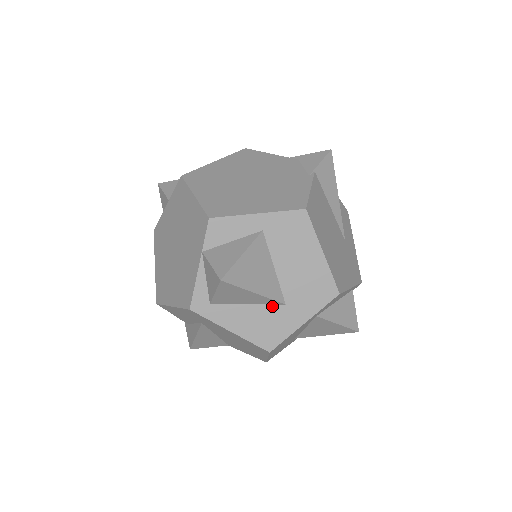
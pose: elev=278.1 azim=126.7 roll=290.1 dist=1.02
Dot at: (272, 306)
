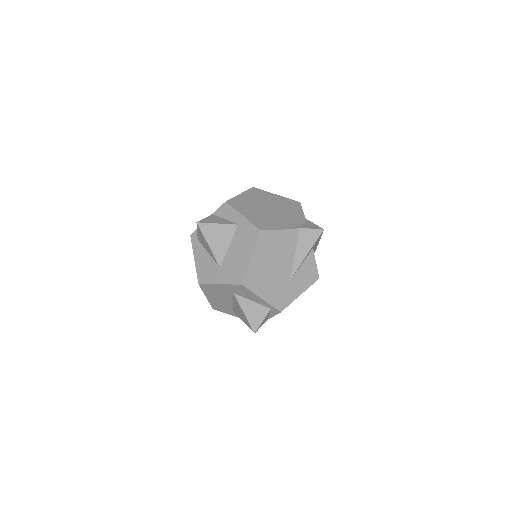
Dot at: (215, 263)
